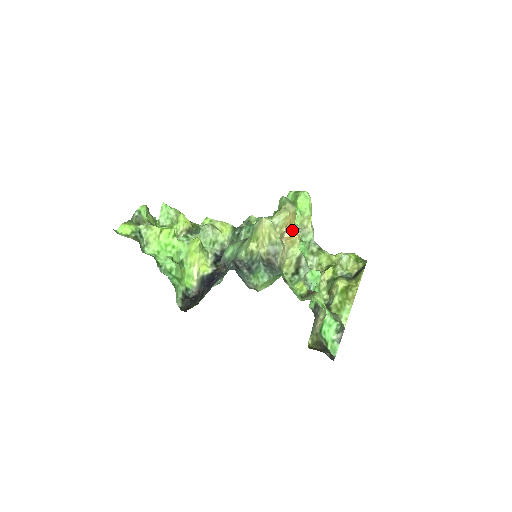
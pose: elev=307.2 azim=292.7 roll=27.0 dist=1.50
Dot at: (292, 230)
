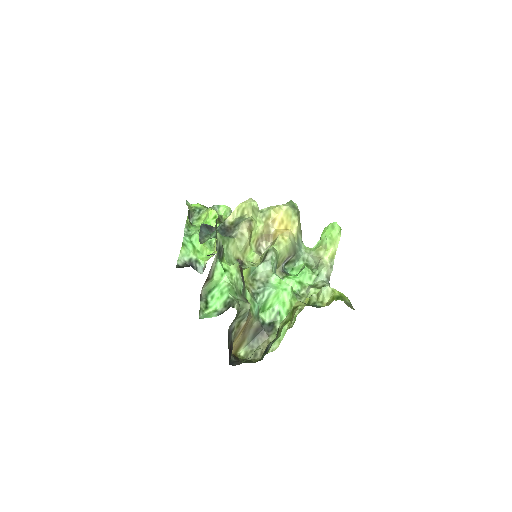
Dot at: (281, 230)
